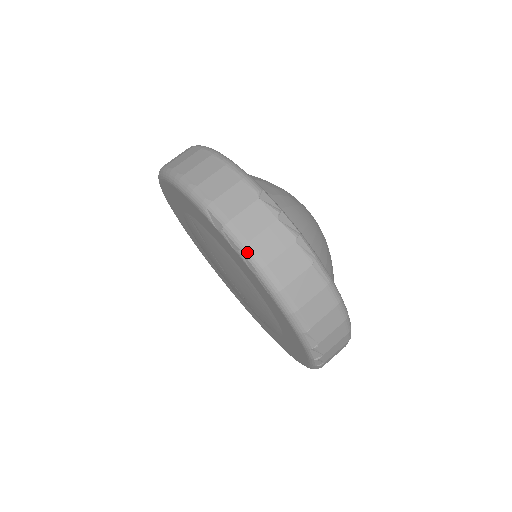
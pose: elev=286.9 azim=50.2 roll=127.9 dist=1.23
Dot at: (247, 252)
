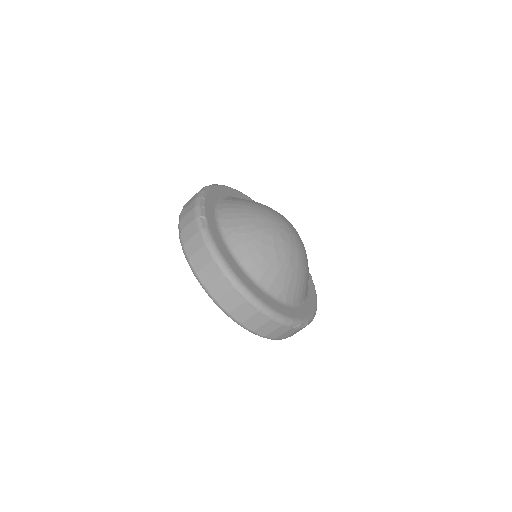
Dot at: occluded
